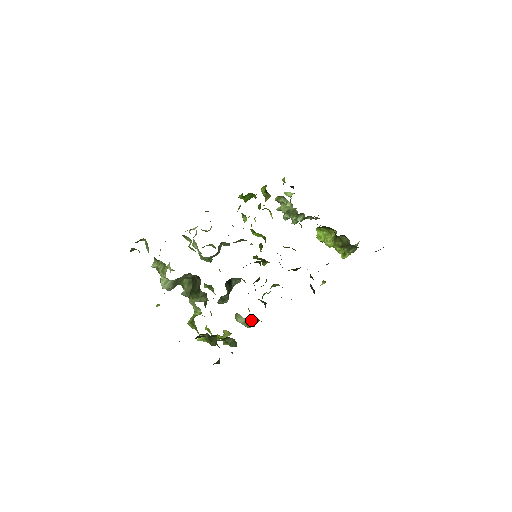
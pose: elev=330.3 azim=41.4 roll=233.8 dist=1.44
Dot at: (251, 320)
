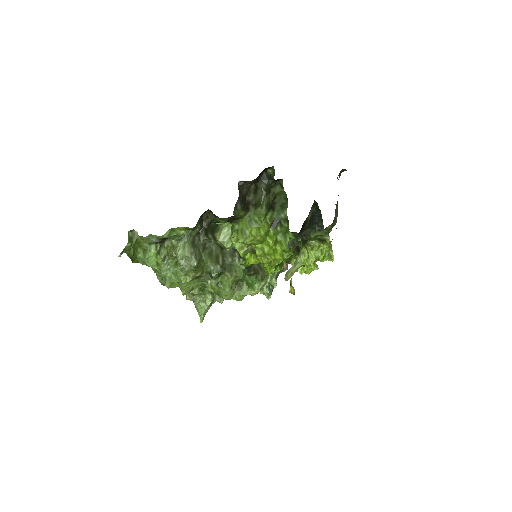
Dot at: occluded
